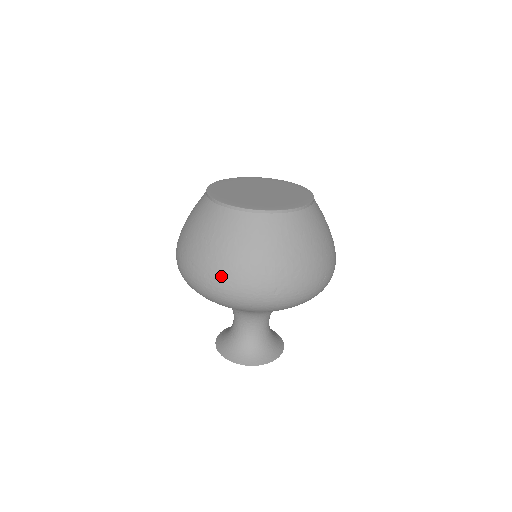
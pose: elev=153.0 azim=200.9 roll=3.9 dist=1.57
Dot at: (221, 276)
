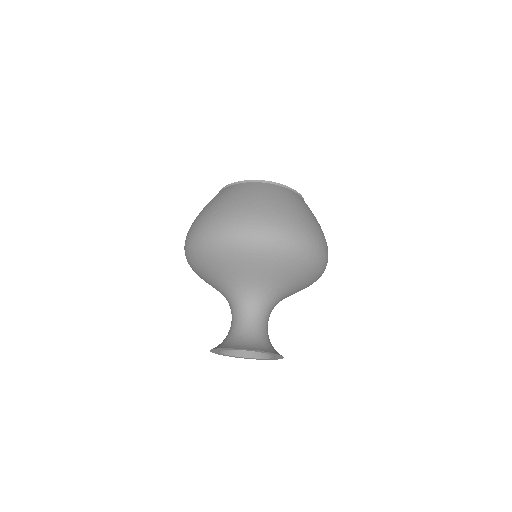
Dot at: (267, 216)
